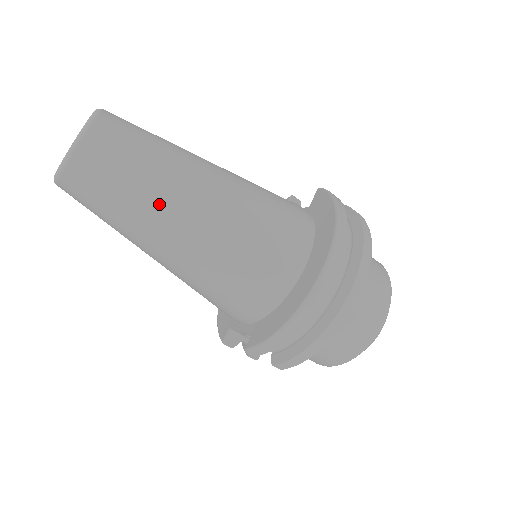
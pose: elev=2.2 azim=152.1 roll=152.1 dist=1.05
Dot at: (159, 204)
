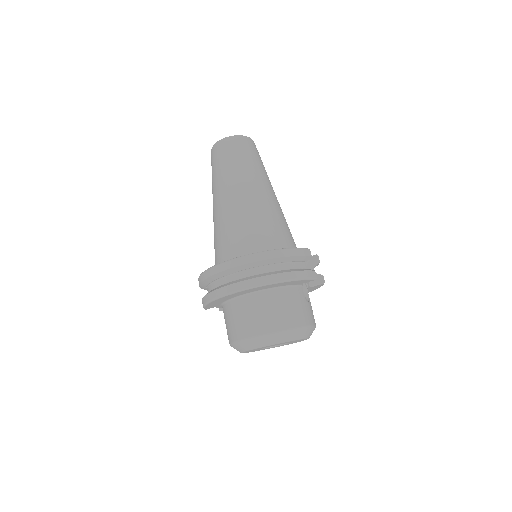
Dot at: (220, 183)
